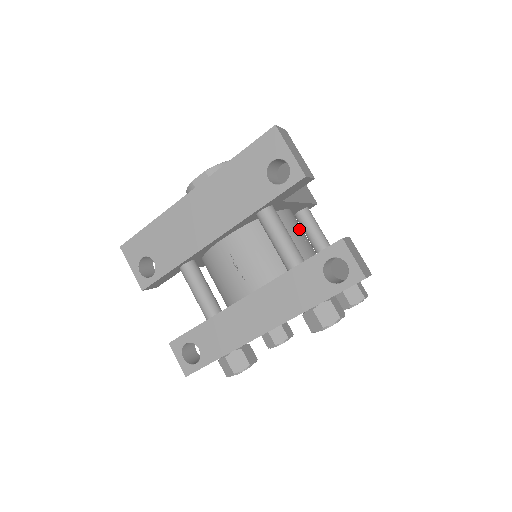
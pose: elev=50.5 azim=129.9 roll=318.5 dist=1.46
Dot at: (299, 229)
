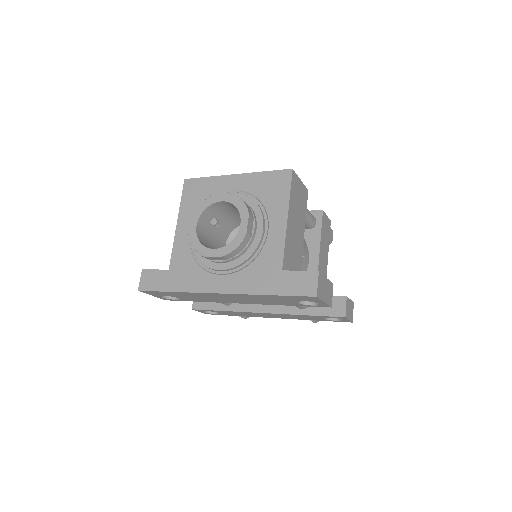
Dot at: occluded
